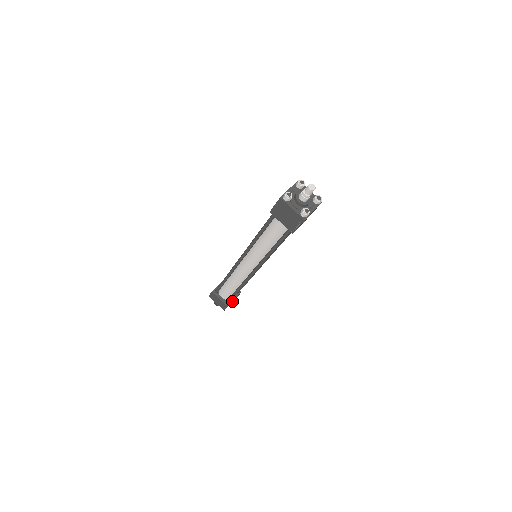
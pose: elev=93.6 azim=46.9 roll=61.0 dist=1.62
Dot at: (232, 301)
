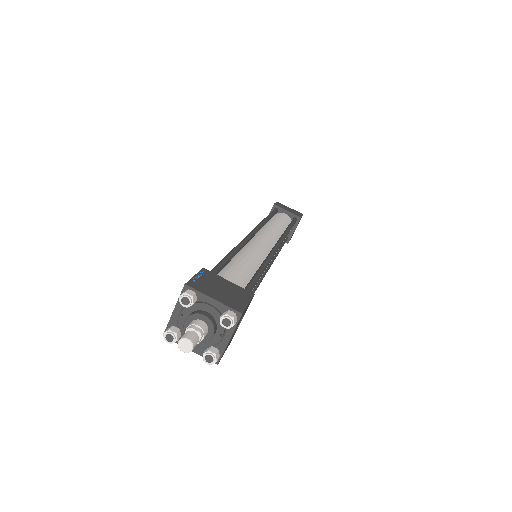
Dot at: (291, 234)
